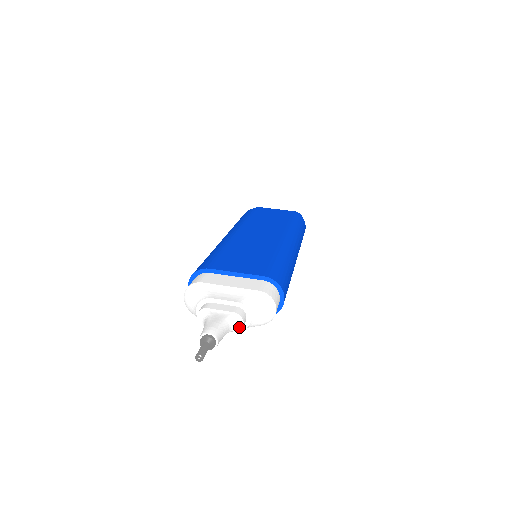
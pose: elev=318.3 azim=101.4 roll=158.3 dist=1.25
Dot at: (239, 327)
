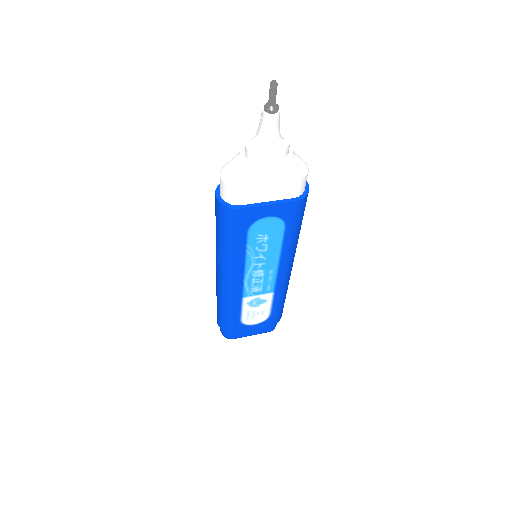
Dot at: (287, 143)
